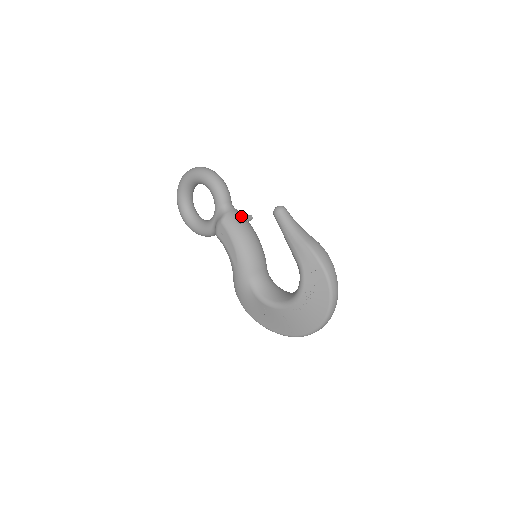
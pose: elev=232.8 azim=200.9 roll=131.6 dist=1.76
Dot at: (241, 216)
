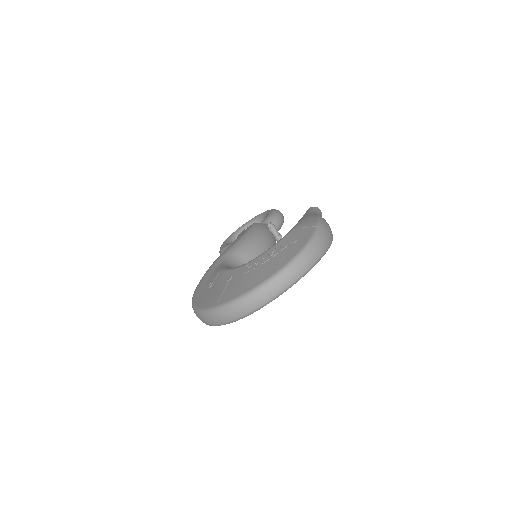
Dot at: occluded
